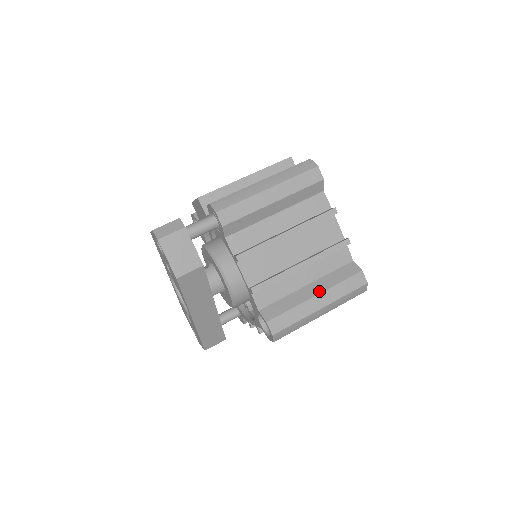
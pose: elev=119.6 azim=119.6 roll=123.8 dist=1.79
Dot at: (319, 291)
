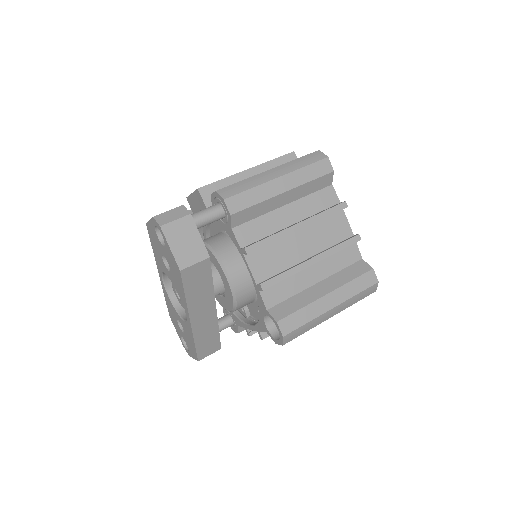
Dot at: (330, 289)
